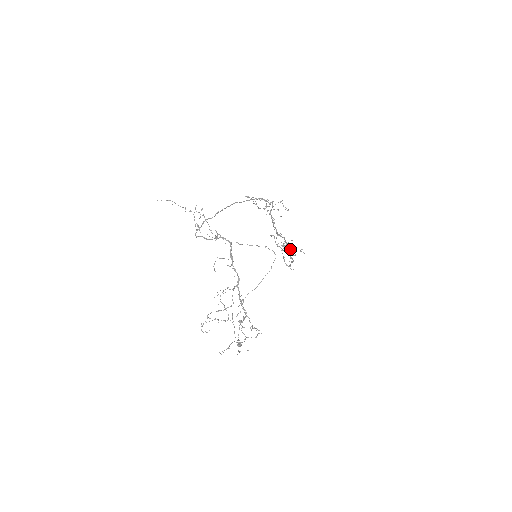
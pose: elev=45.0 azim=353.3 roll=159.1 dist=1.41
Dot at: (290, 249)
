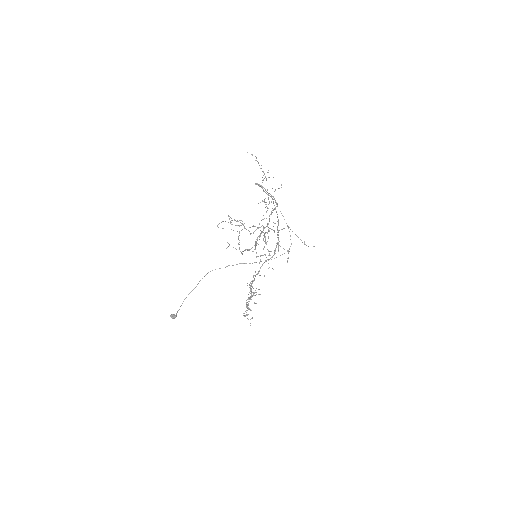
Dot at: occluded
